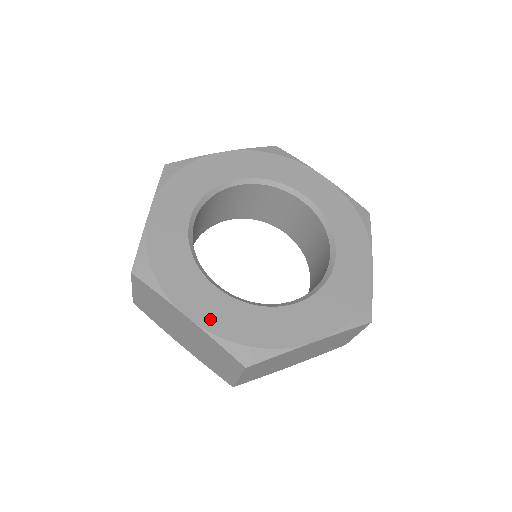
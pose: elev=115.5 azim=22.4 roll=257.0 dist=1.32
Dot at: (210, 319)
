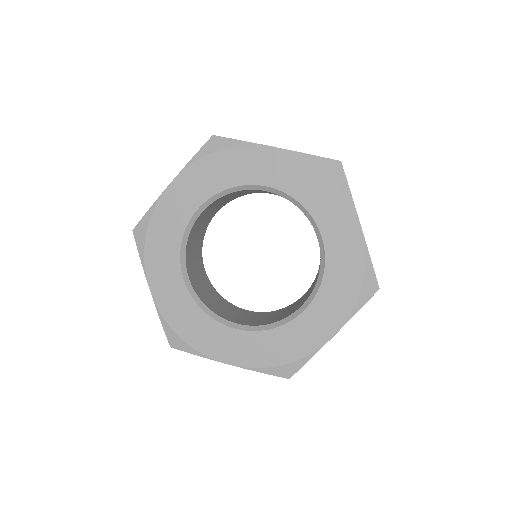
Dot at: (245, 358)
